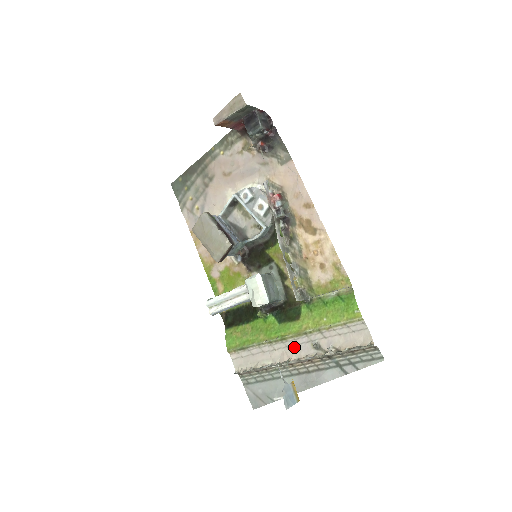
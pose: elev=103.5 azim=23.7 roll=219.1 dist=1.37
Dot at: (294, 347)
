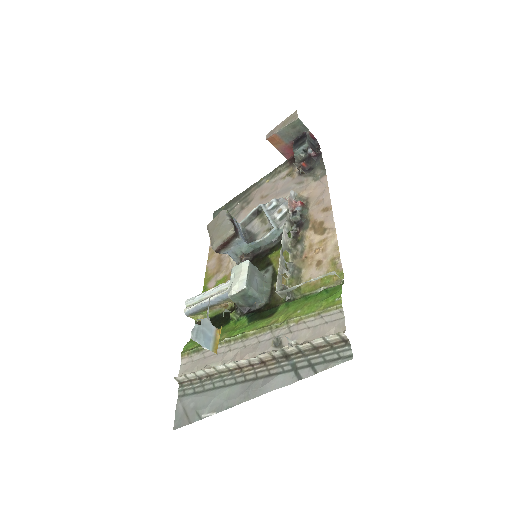
Dot at: (252, 346)
